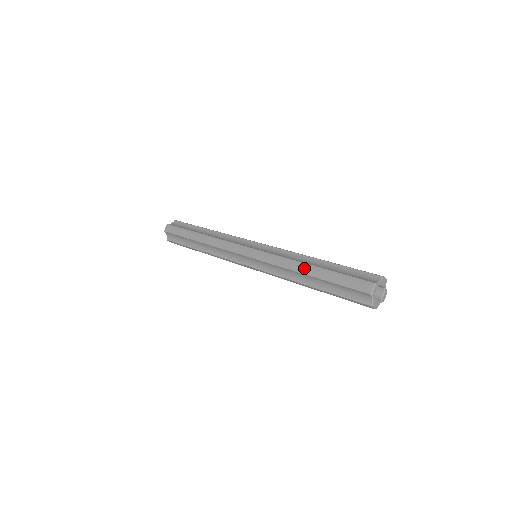
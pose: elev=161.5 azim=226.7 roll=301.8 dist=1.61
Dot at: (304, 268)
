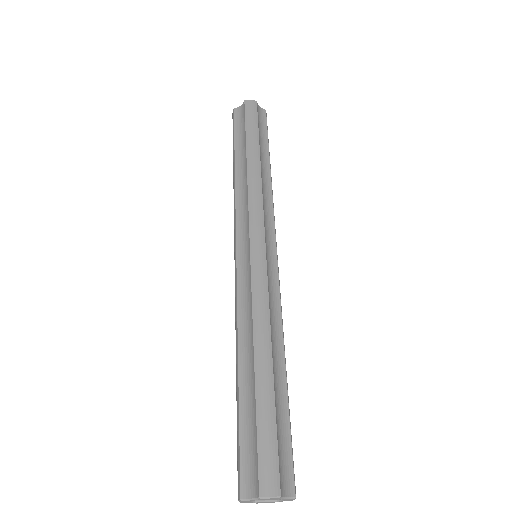
Dot at: occluded
